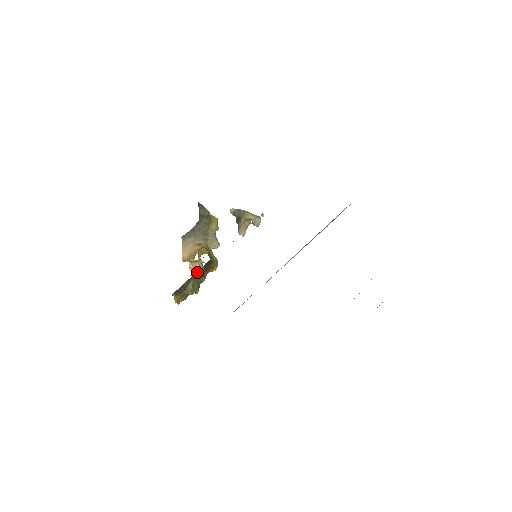
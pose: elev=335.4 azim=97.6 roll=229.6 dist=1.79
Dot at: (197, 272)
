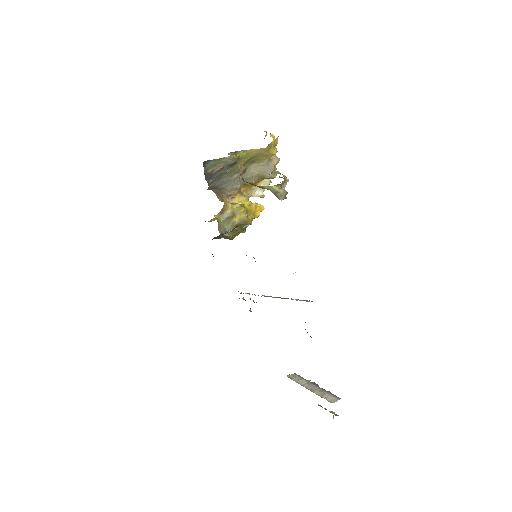
Dot at: (219, 235)
